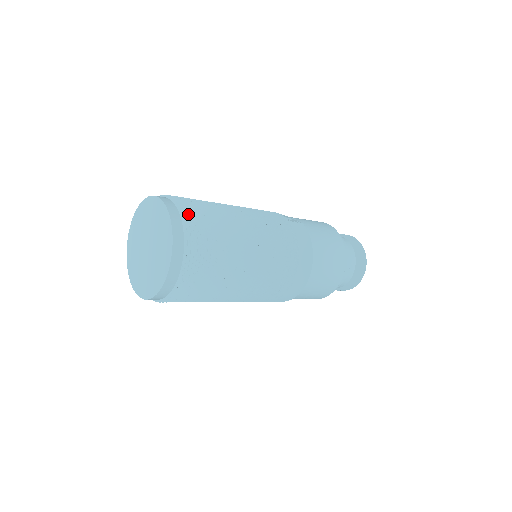
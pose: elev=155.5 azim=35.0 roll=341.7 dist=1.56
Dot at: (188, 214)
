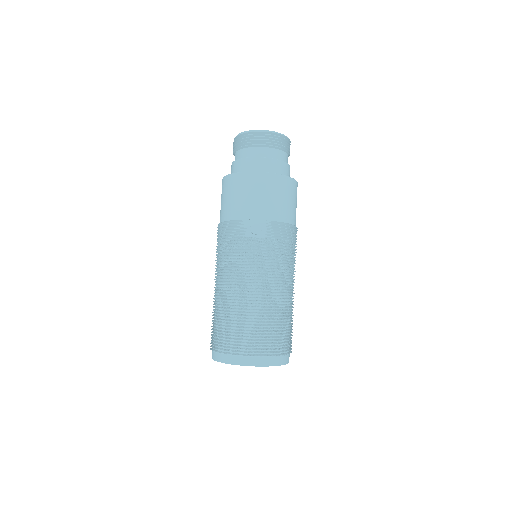
Dot at: (273, 351)
